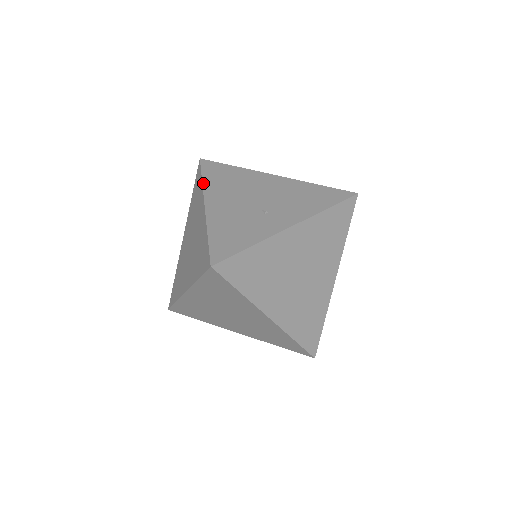
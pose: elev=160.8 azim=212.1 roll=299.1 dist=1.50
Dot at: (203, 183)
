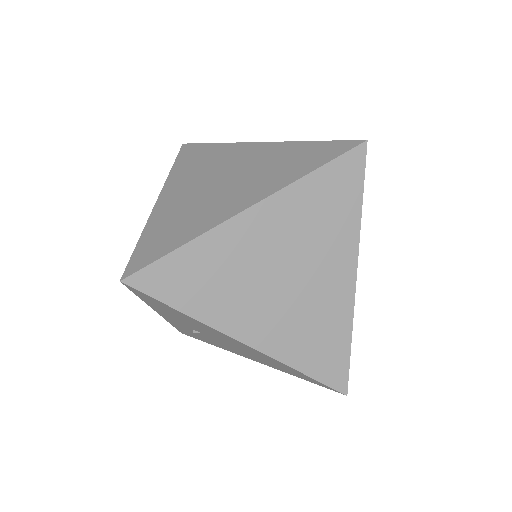
Dot at: (226, 143)
